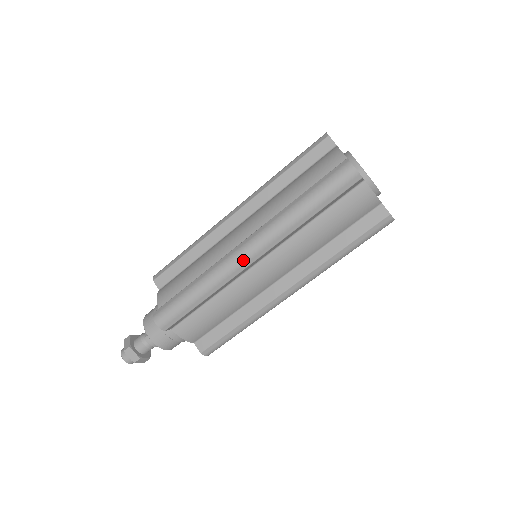
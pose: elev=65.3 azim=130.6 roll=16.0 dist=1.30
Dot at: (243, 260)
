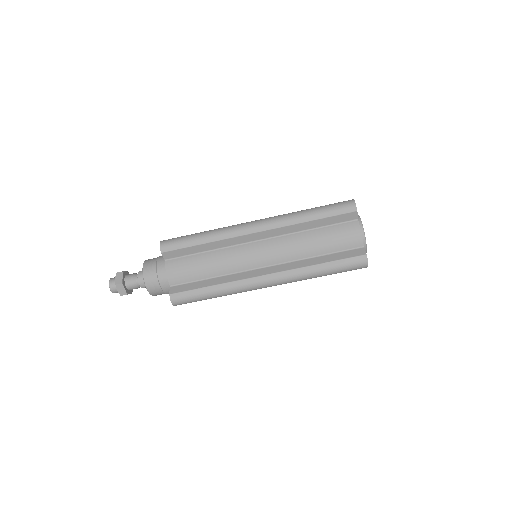
Dot at: (249, 227)
